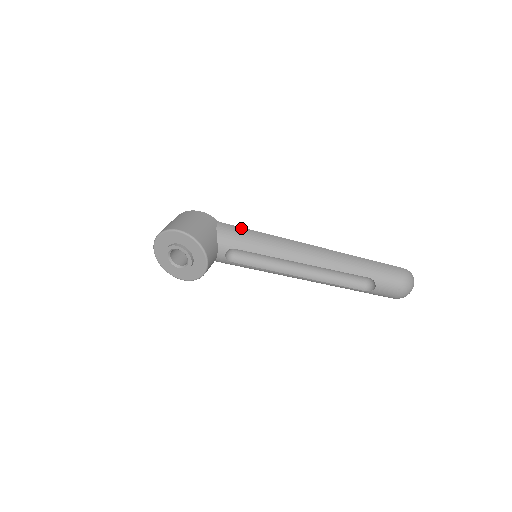
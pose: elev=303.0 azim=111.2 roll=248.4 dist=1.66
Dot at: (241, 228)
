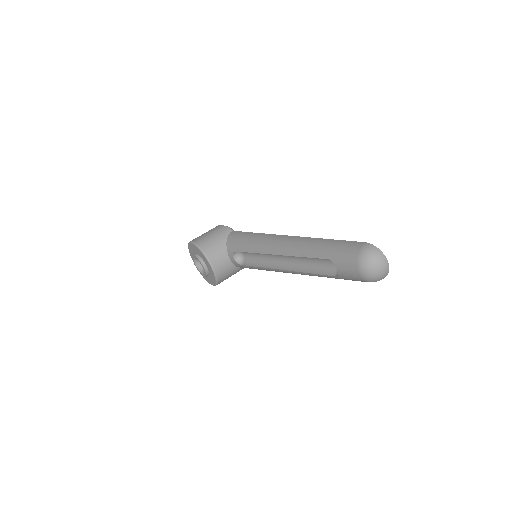
Dot at: (244, 232)
